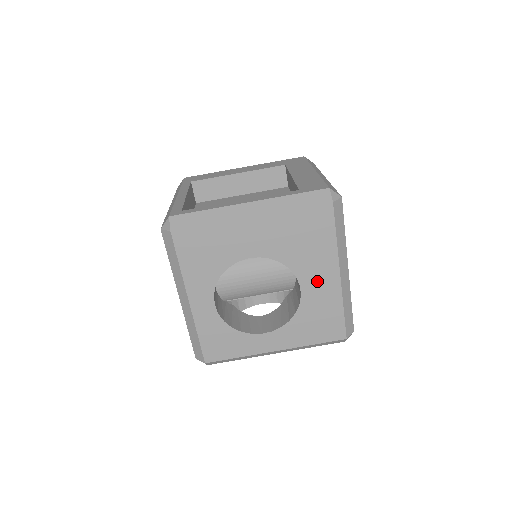
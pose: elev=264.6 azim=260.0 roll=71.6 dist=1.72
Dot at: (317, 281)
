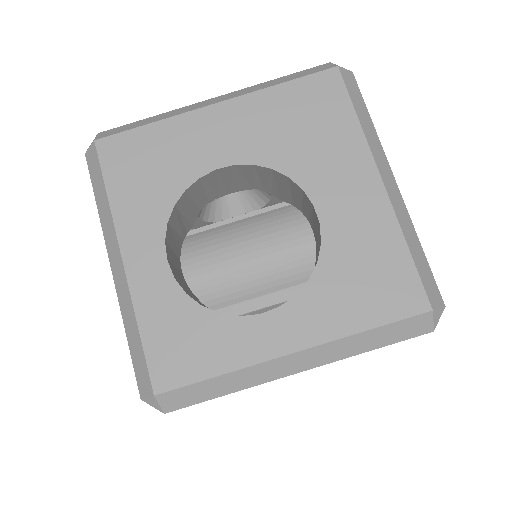
Dot at: (343, 195)
